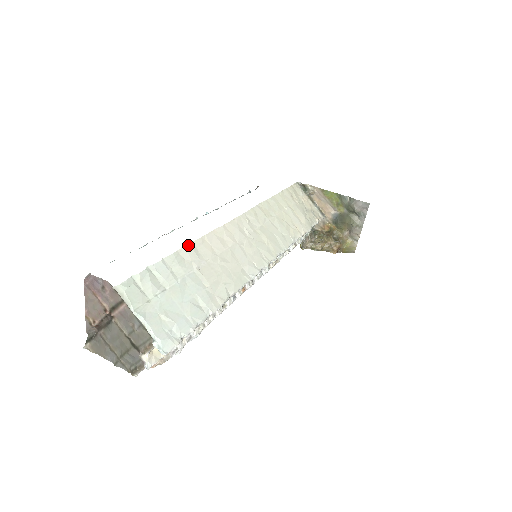
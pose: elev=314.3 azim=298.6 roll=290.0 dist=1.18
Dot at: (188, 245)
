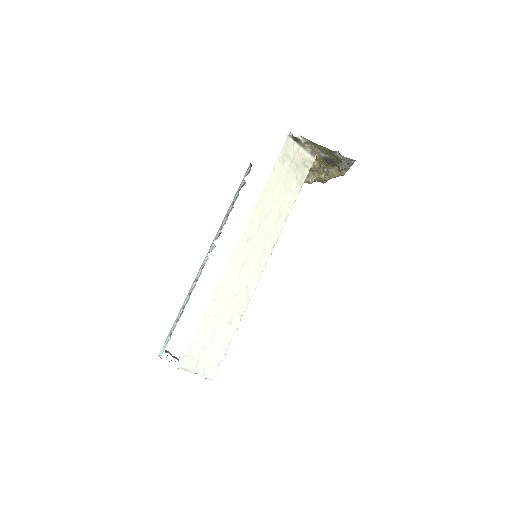
Dot at: (209, 304)
